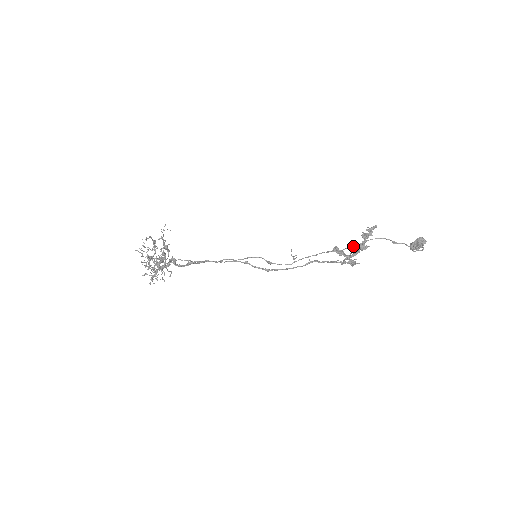
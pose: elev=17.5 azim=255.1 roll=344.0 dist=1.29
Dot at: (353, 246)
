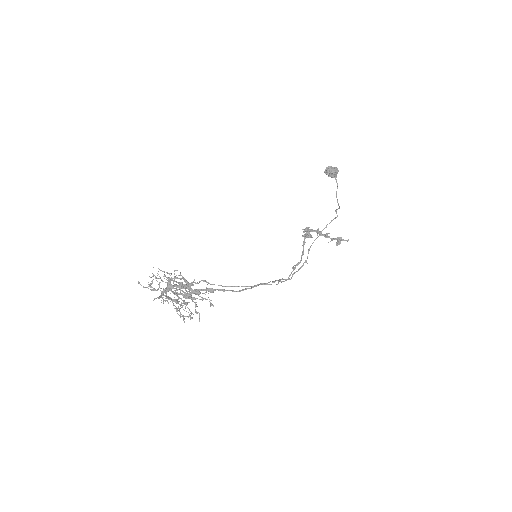
Dot at: (320, 234)
